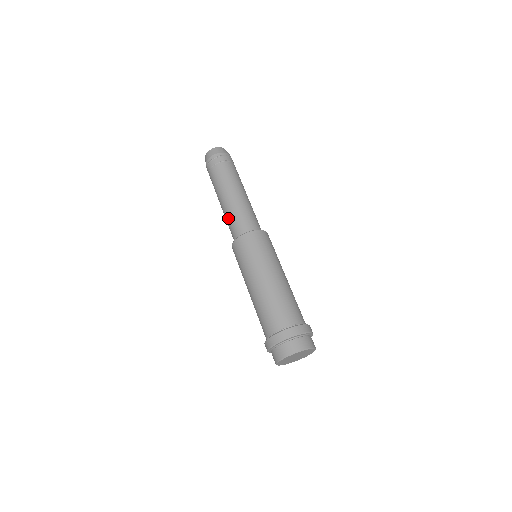
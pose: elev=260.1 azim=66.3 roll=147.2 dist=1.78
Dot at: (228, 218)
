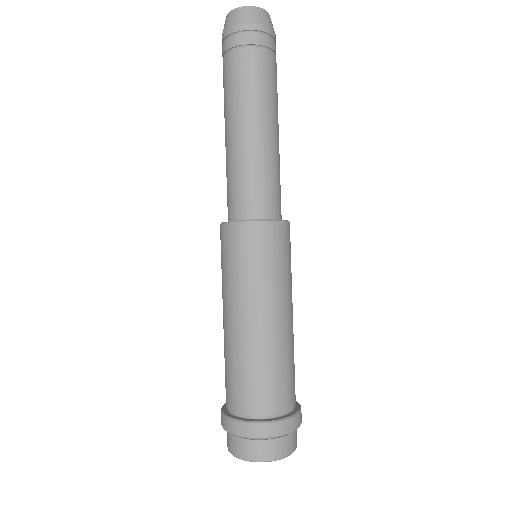
Dot at: (231, 170)
